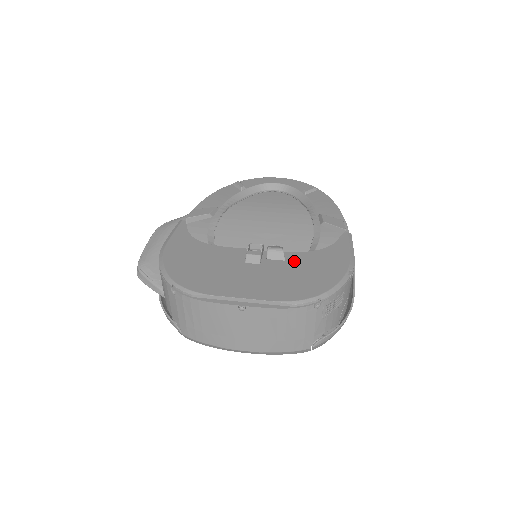
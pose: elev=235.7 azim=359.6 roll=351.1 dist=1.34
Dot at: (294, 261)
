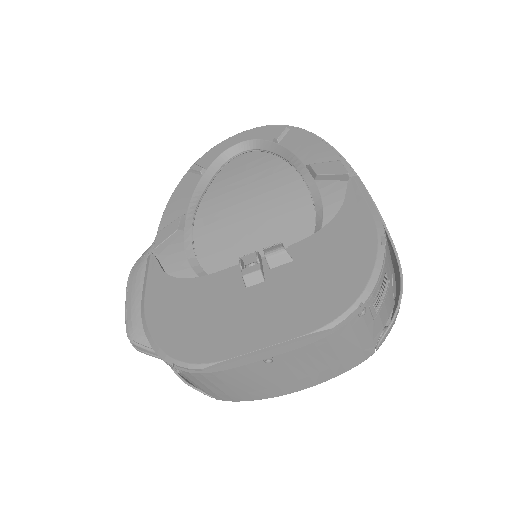
Dot at: (305, 256)
